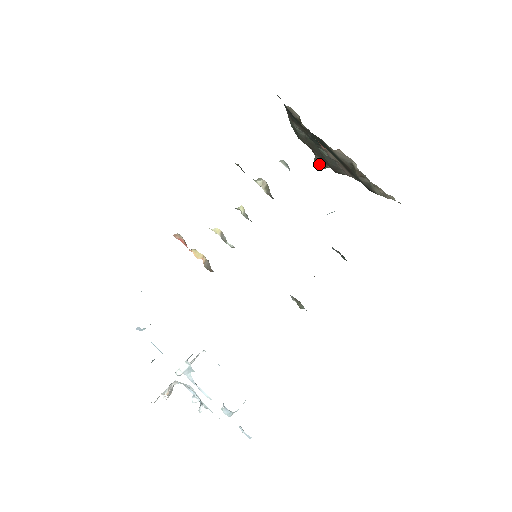
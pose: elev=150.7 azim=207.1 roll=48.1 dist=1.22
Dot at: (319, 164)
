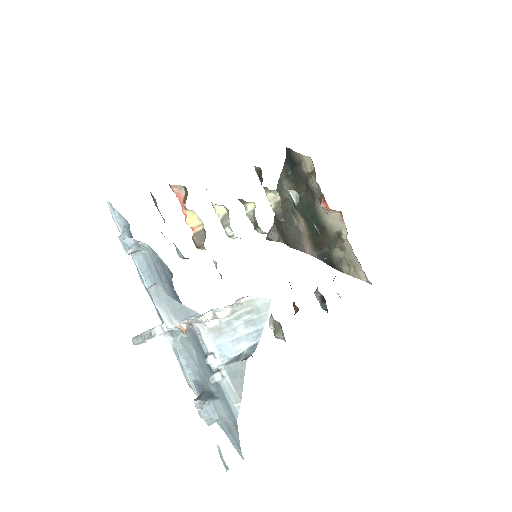
Dot at: (273, 234)
